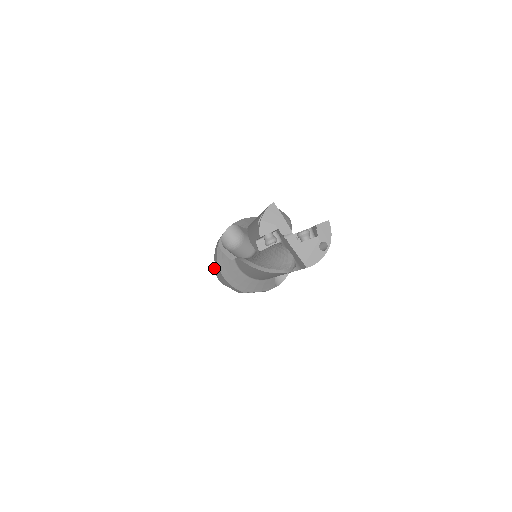
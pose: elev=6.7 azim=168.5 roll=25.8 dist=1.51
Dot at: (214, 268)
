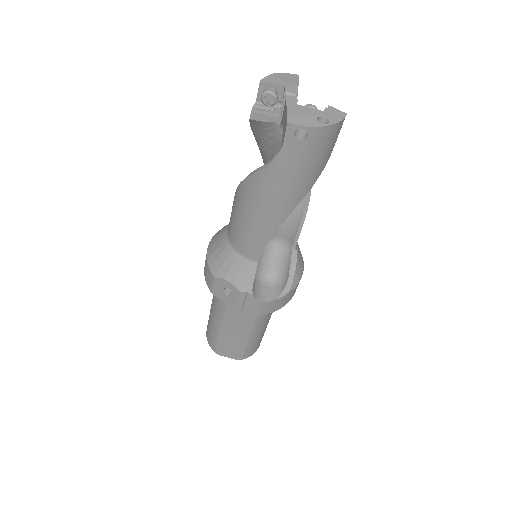
Dot at: occluded
